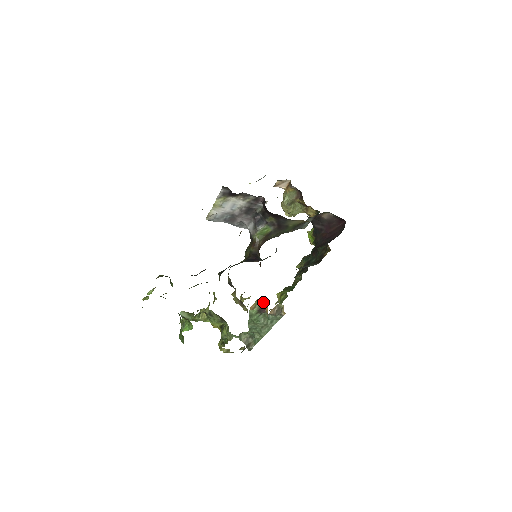
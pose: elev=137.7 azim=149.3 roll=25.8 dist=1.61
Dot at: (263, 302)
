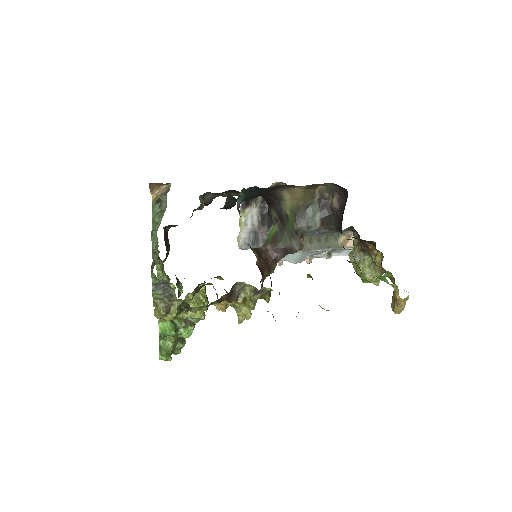
Dot at: occluded
